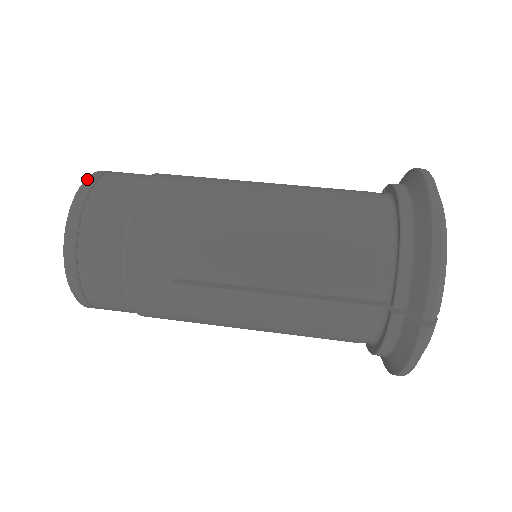
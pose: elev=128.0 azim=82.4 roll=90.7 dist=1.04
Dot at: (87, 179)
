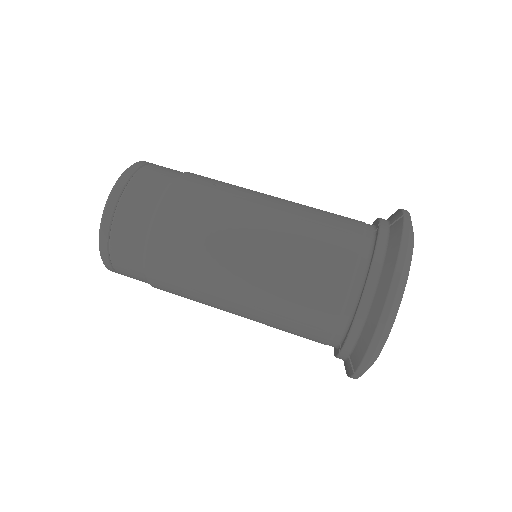
Dot at: (111, 195)
